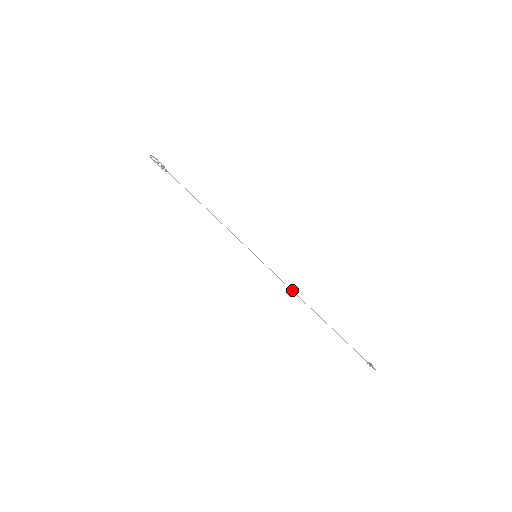
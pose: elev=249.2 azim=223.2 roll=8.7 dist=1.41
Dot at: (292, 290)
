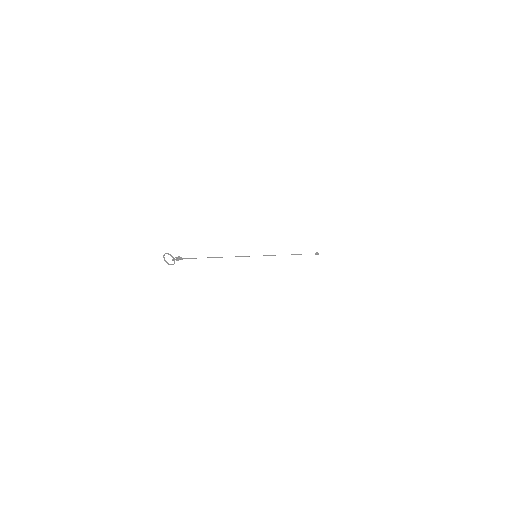
Dot at: occluded
